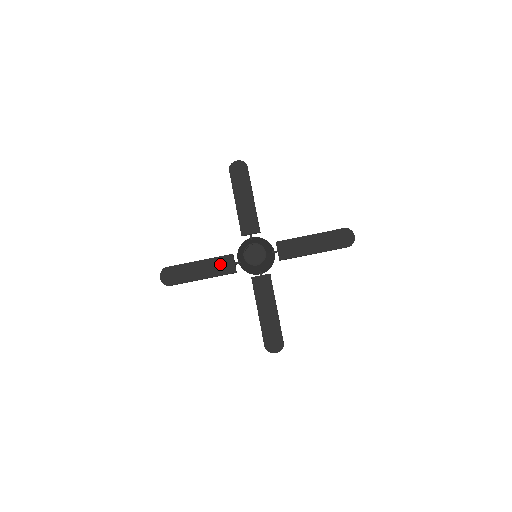
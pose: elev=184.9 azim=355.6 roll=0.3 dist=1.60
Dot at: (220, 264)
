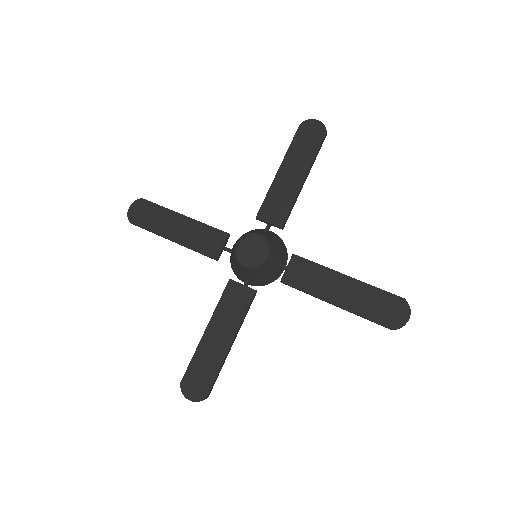
Dot at: (205, 236)
